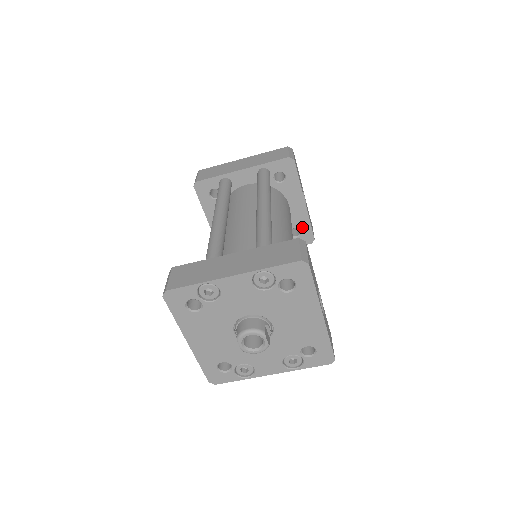
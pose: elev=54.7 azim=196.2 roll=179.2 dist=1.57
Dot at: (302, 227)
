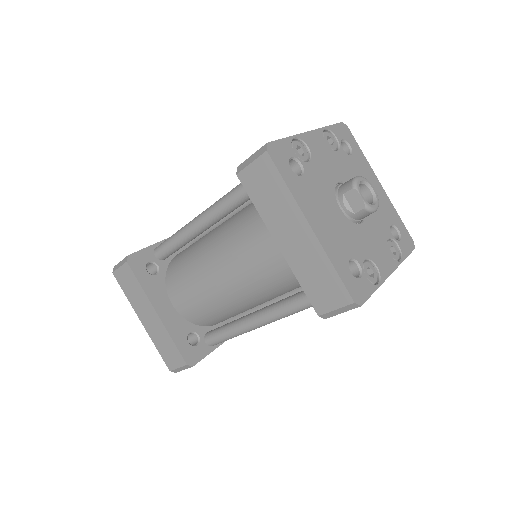
Dot at: occluded
